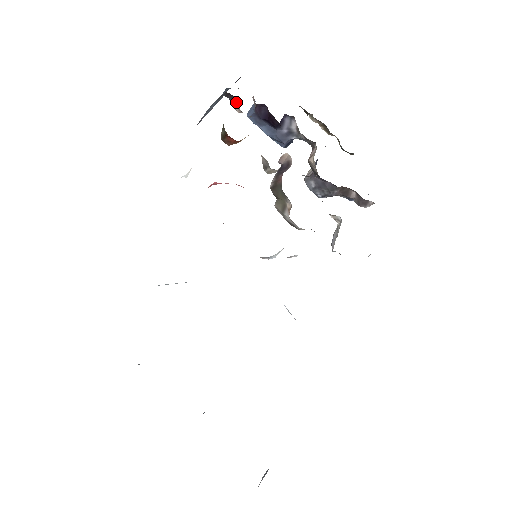
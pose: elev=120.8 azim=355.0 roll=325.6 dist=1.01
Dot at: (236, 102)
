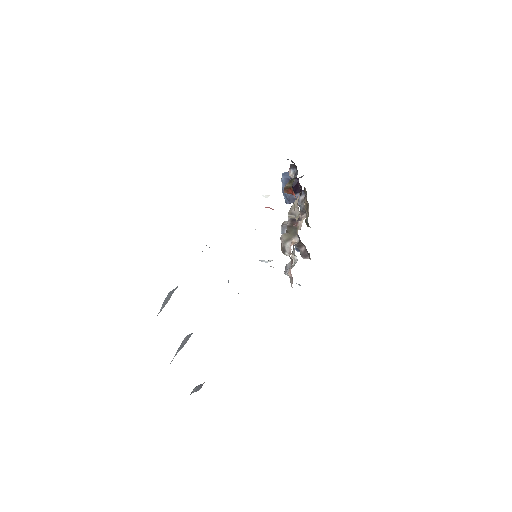
Dot at: (294, 171)
